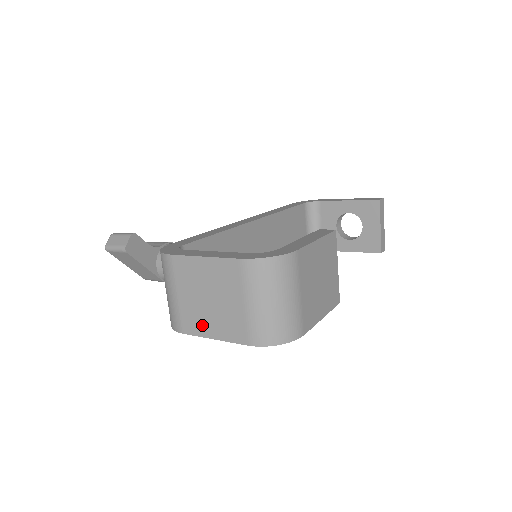
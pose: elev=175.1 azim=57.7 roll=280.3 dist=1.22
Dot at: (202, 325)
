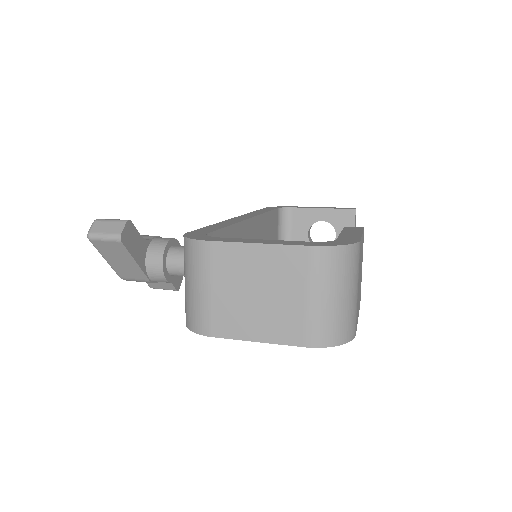
Dot at: (242, 325)
